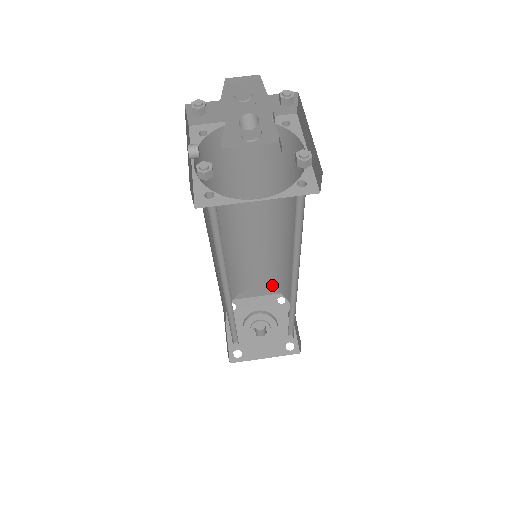
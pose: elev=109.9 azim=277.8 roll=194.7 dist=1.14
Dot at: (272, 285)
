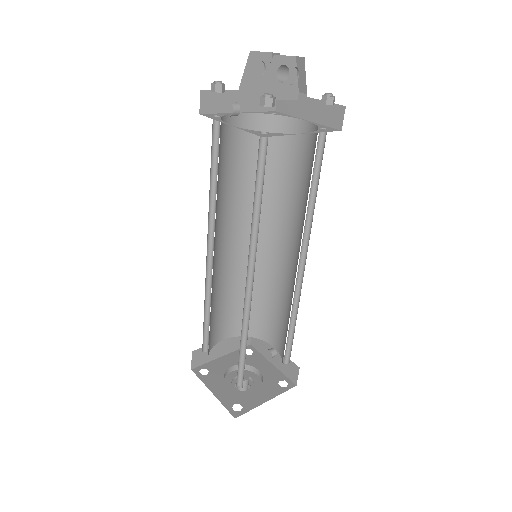
Dot at: occluded
